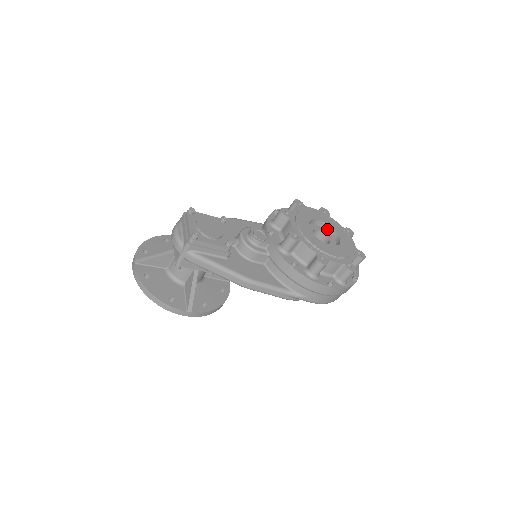
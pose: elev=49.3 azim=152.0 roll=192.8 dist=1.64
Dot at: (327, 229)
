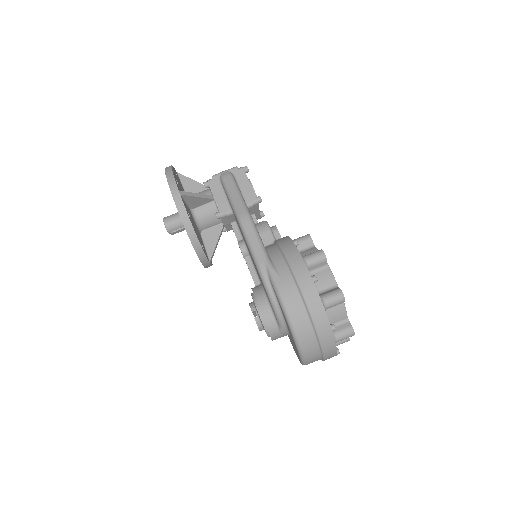
Dot at: occluded
